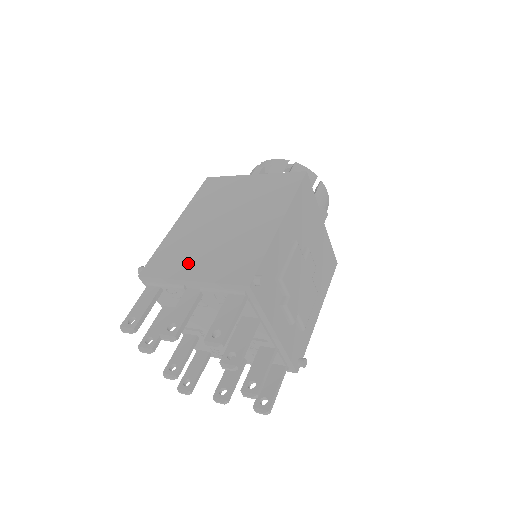
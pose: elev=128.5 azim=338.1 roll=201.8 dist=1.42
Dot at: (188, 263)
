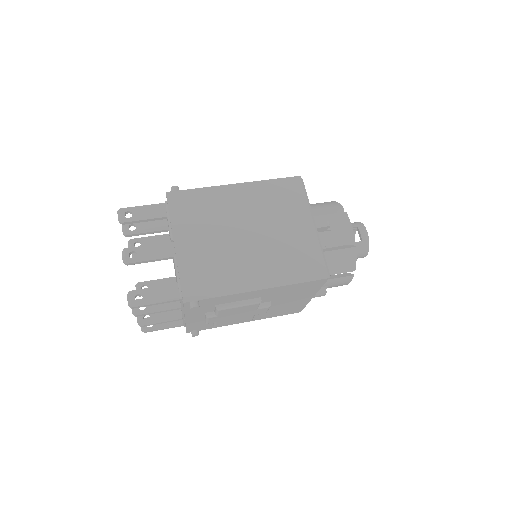
Dot at: (192, 231)
